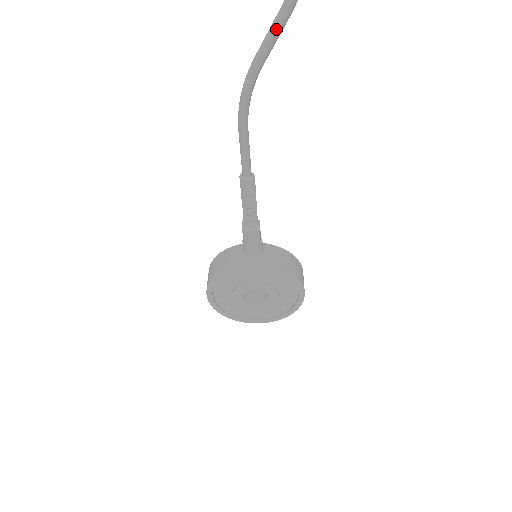
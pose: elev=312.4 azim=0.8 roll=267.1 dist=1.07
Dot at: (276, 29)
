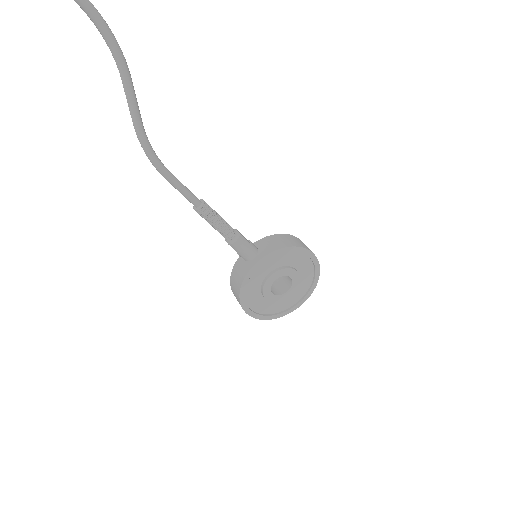
Dot at: (130, 93)
